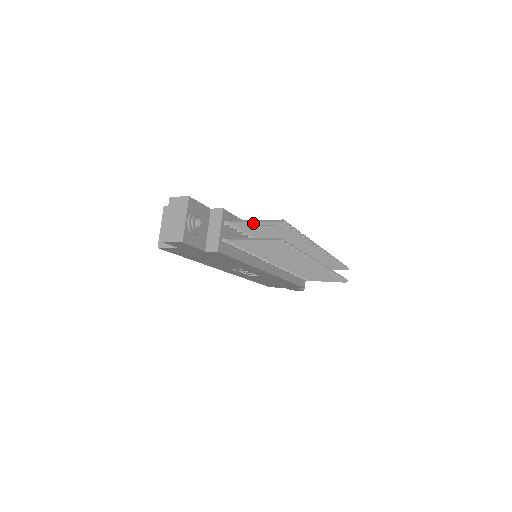
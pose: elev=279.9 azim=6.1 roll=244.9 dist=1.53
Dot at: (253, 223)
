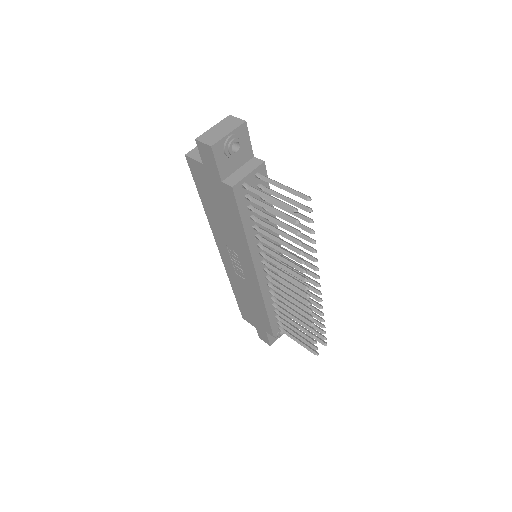
Dot at: (281, 185)
